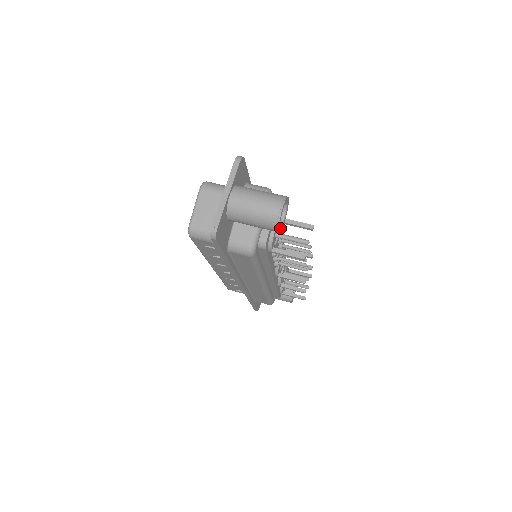
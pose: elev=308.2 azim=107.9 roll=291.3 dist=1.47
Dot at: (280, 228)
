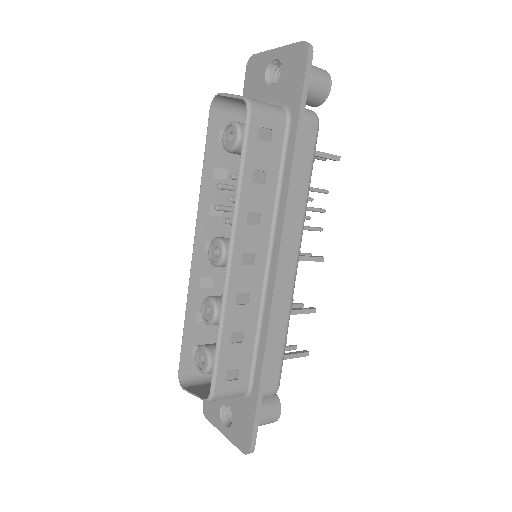
Dot at: (327, 91)
